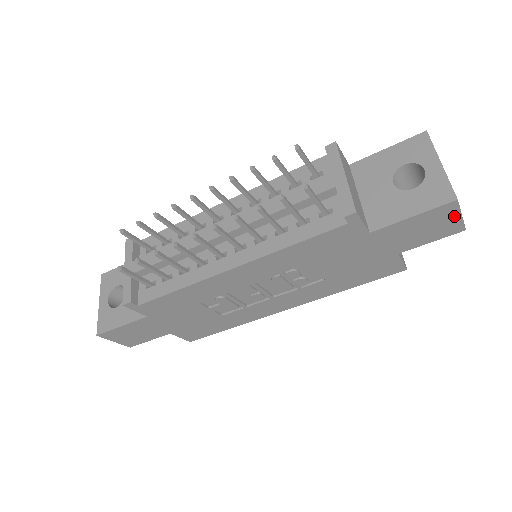
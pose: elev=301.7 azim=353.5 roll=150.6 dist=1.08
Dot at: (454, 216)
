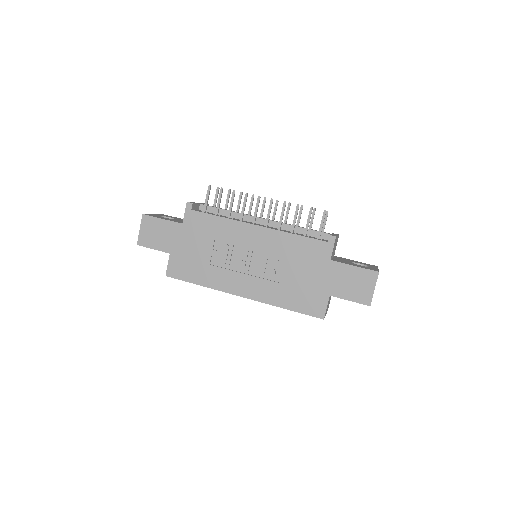
Dot at: (371, 286)
